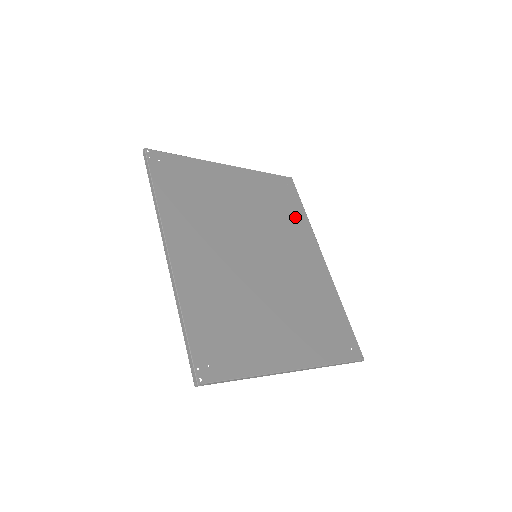
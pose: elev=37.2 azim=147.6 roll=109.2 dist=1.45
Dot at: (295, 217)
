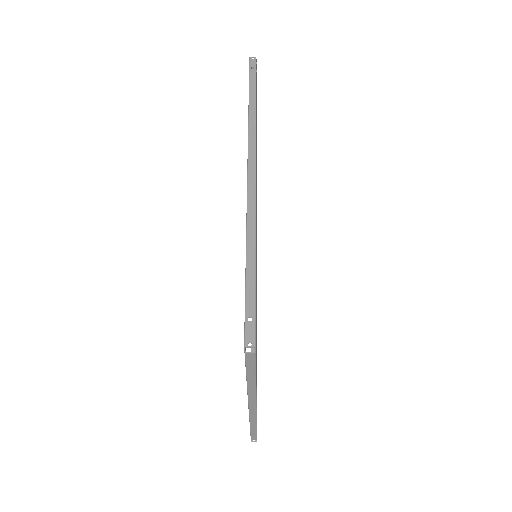
Dot at: occluded
